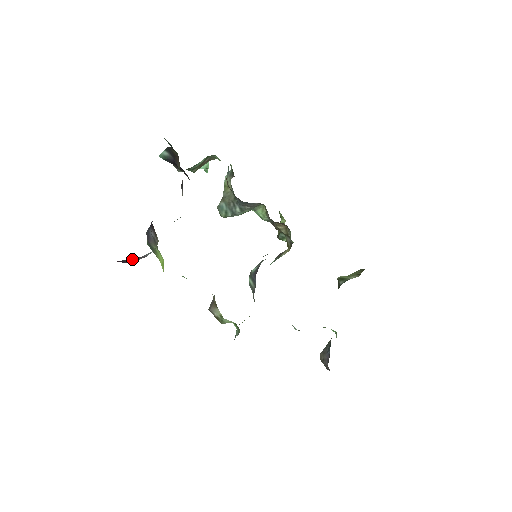
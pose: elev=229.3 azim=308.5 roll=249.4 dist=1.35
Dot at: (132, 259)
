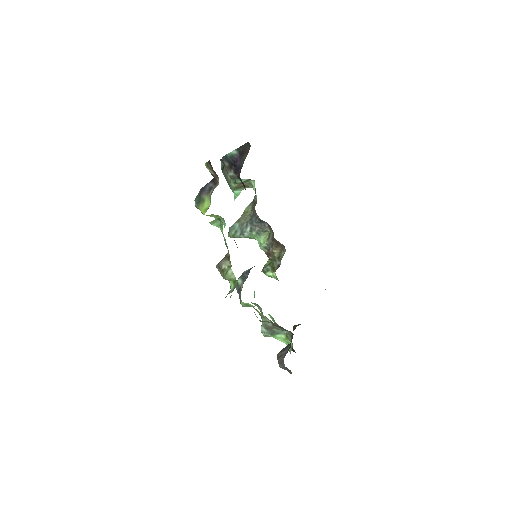
Dot at: occluded
